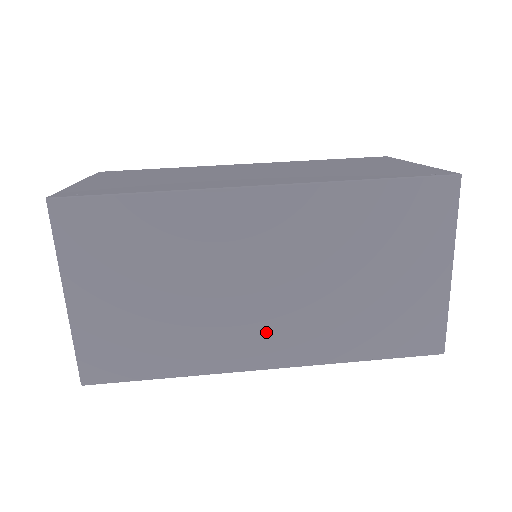
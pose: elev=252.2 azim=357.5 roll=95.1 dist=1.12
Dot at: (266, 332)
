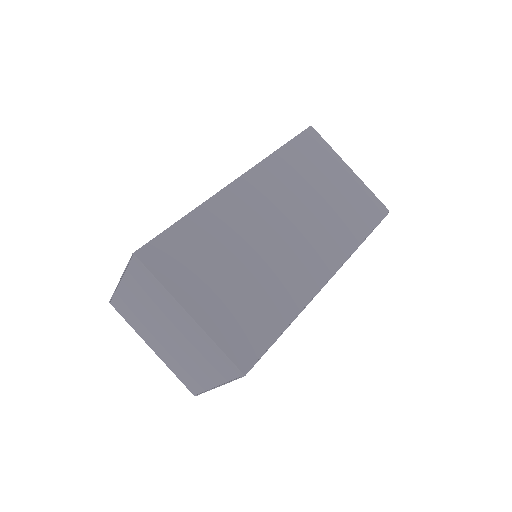
Dot at: (309, 257)
